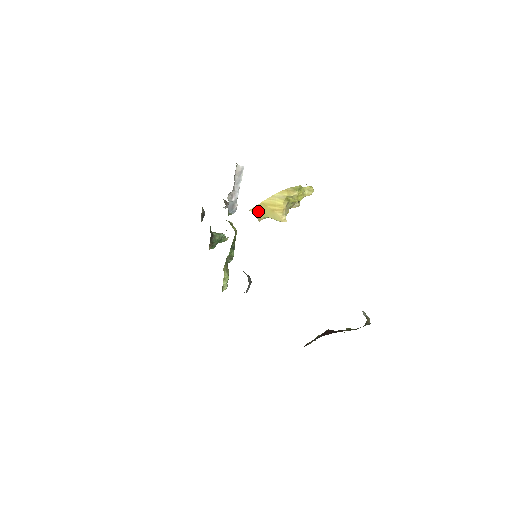
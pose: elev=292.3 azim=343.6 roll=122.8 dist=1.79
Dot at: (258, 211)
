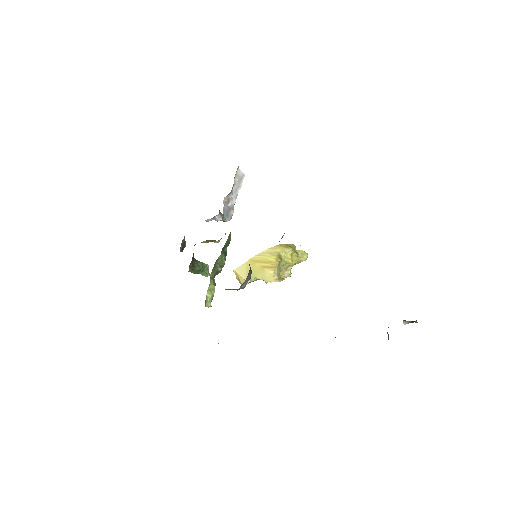
Dot at: (244, 271)
